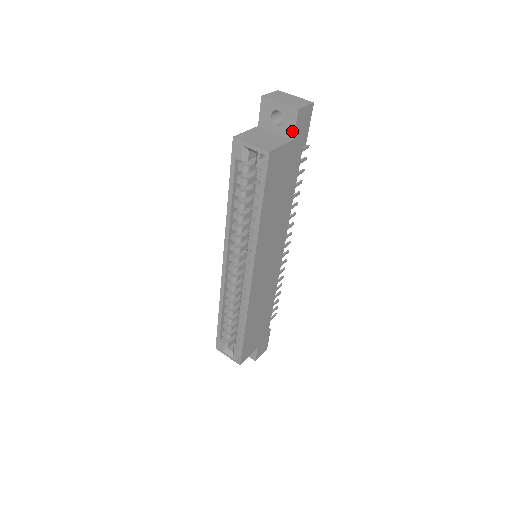
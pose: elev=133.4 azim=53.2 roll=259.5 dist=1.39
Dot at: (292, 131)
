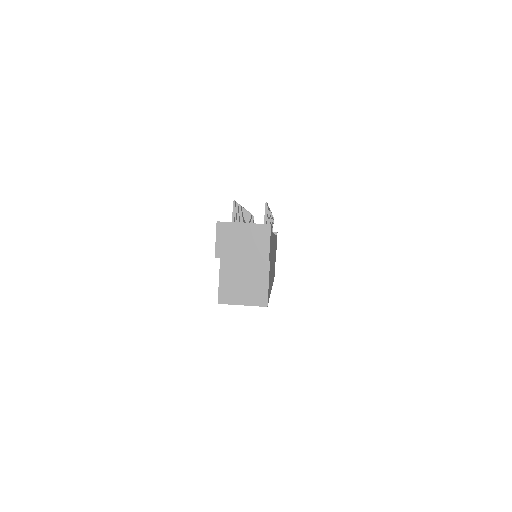
Dot at: occluded
